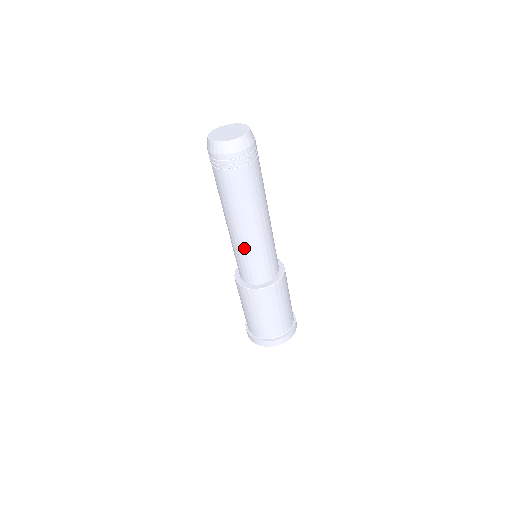
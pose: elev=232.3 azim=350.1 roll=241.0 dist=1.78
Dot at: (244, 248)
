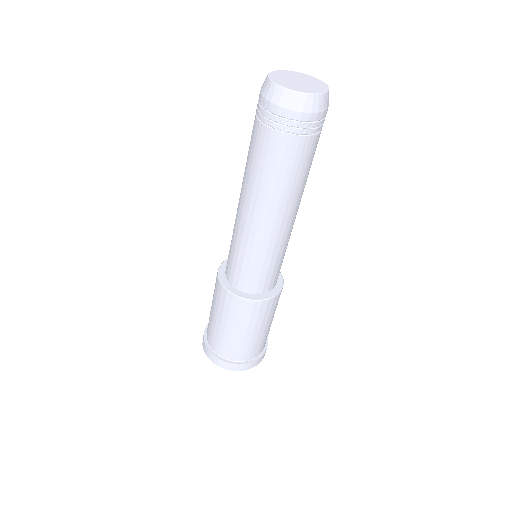
Dot at: (259, 245)
